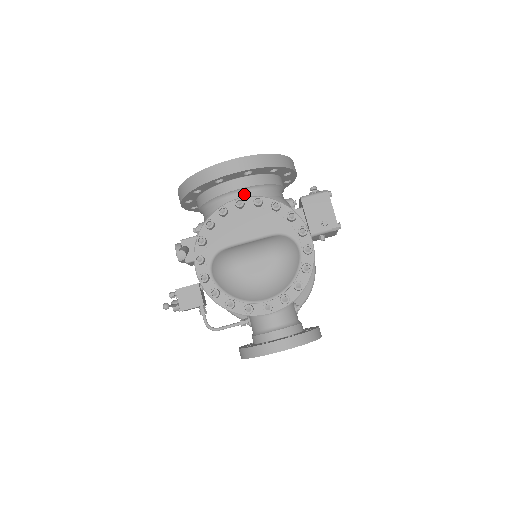
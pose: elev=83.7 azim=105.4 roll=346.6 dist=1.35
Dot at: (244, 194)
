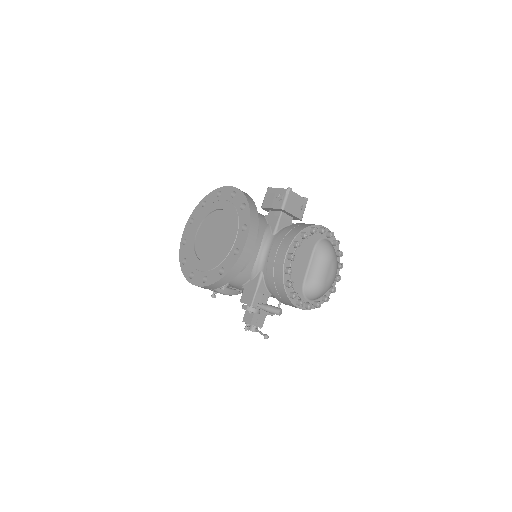
Dot at: occluded
